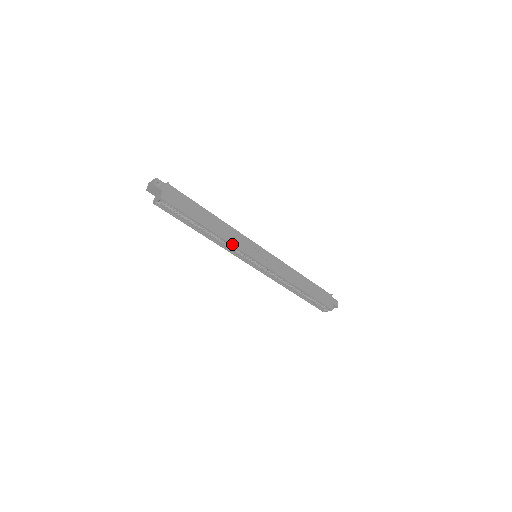
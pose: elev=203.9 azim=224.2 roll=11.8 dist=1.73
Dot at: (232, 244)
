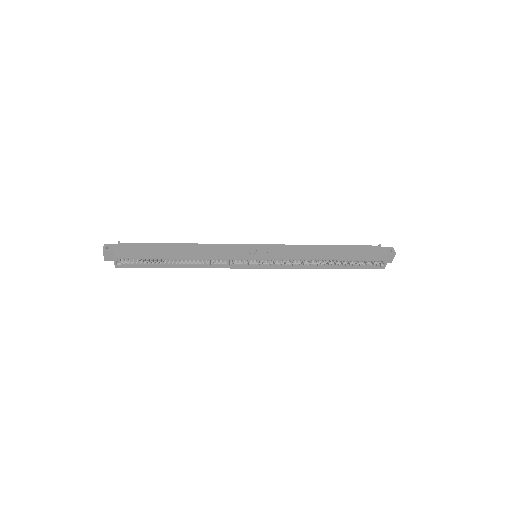
Dot at: (215, 258)
